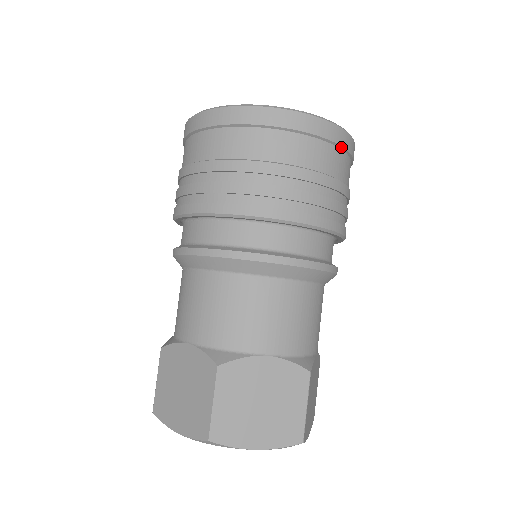
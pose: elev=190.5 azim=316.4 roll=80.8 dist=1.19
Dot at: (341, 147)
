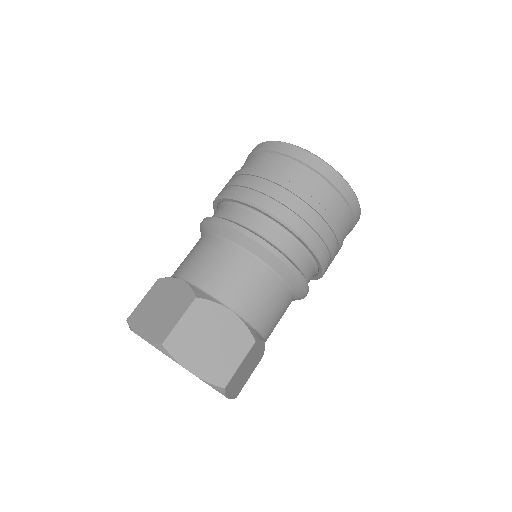
Dot at: (350, 207)
